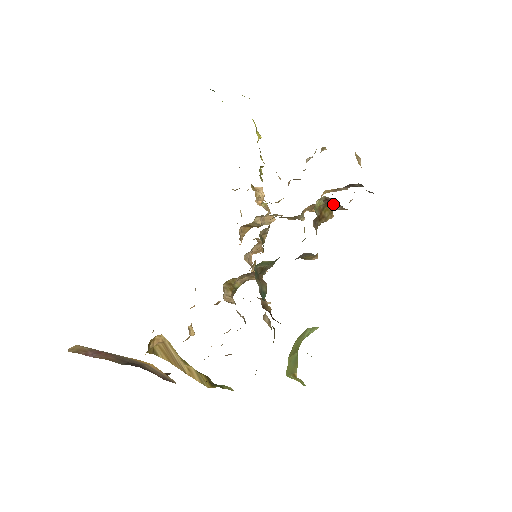
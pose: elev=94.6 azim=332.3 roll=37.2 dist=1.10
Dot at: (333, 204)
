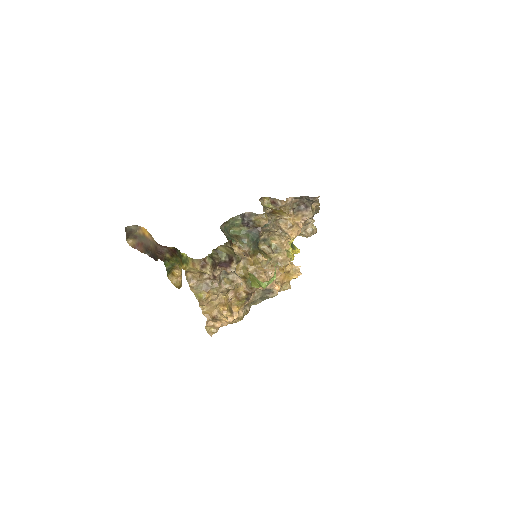
Dot at: (276, 202)
